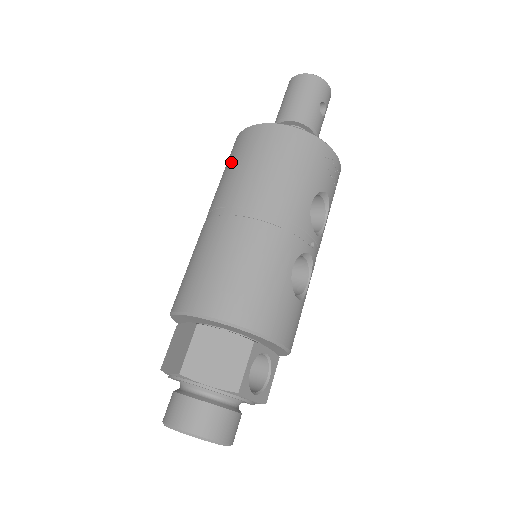
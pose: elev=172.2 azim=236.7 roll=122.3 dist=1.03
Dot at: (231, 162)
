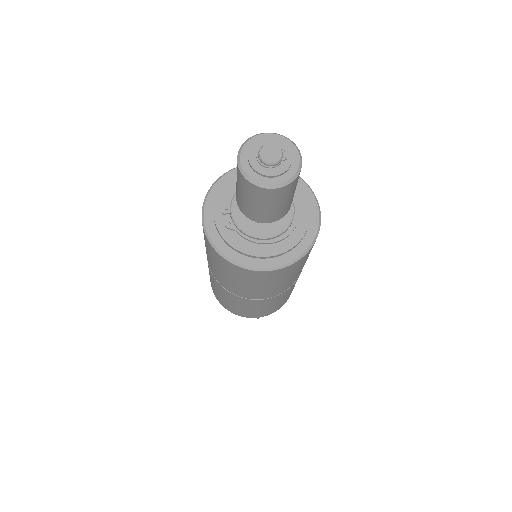
Dot at: (247, 283)
